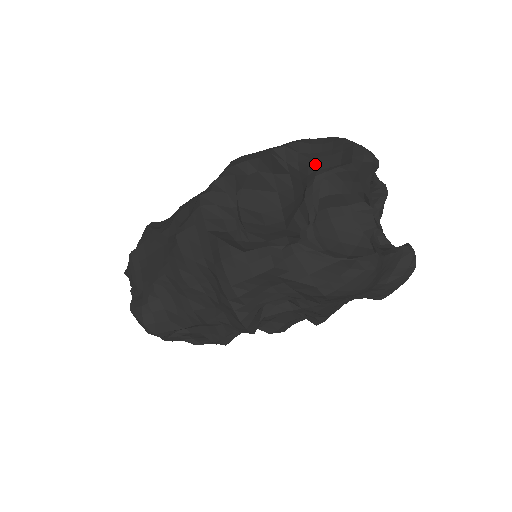
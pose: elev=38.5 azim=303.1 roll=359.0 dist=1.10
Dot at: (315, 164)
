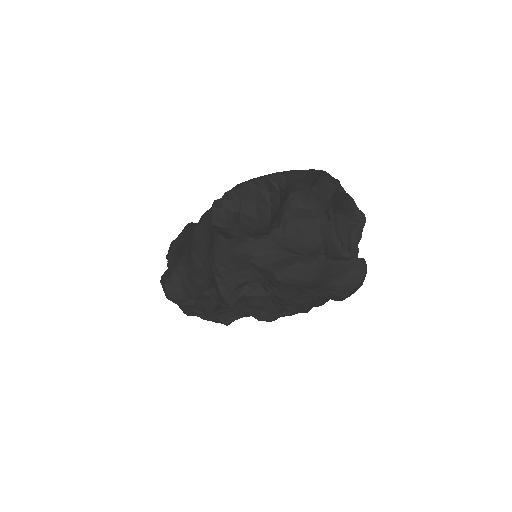
Dot at: (294, 186)
